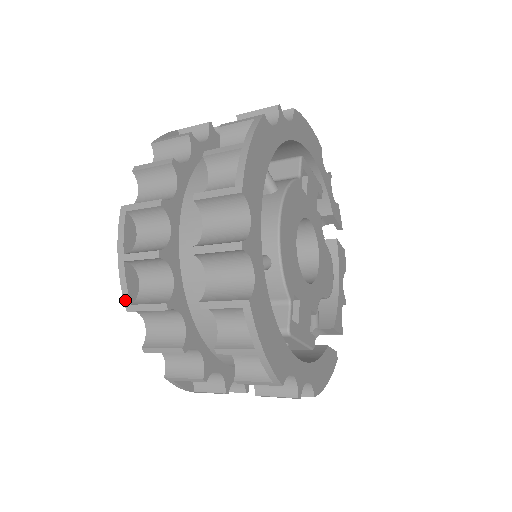
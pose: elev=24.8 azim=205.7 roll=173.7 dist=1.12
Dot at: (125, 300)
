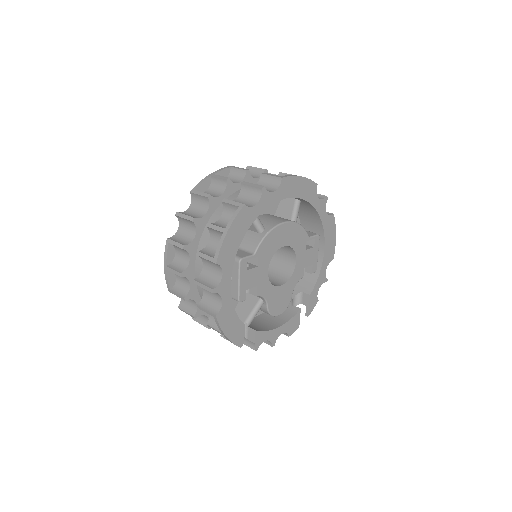
Dot at: (195, 187)
